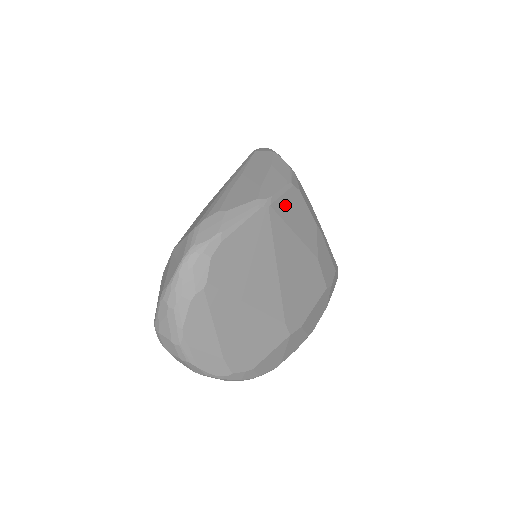
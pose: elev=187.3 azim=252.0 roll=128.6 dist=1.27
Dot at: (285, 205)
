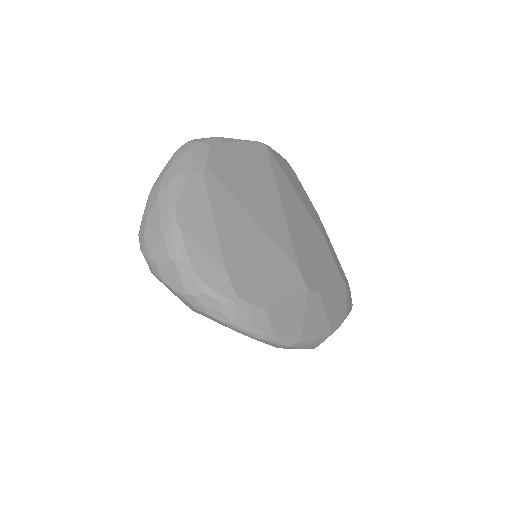
Dot at: (283, 164)
